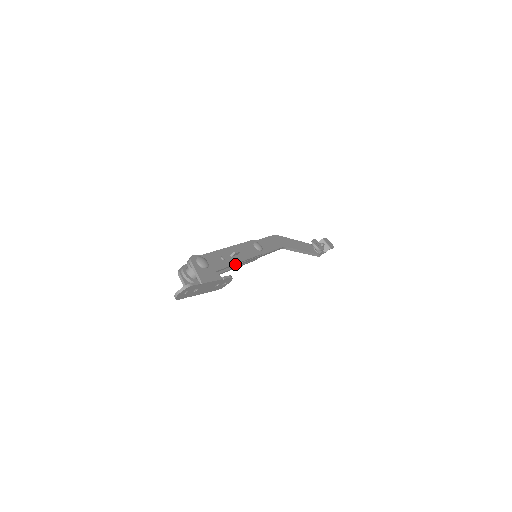
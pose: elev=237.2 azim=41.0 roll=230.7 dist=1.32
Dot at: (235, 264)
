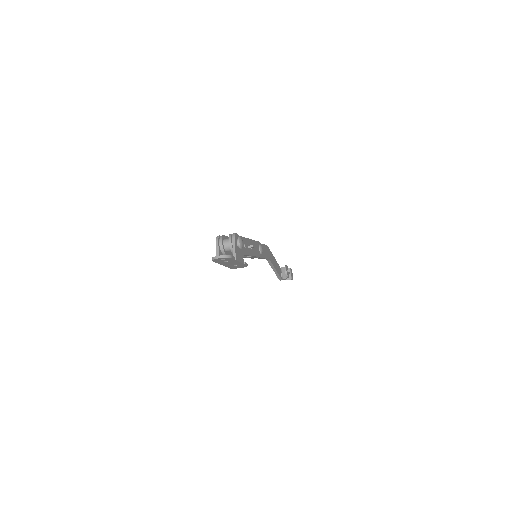
Dot at: (248, 255)
